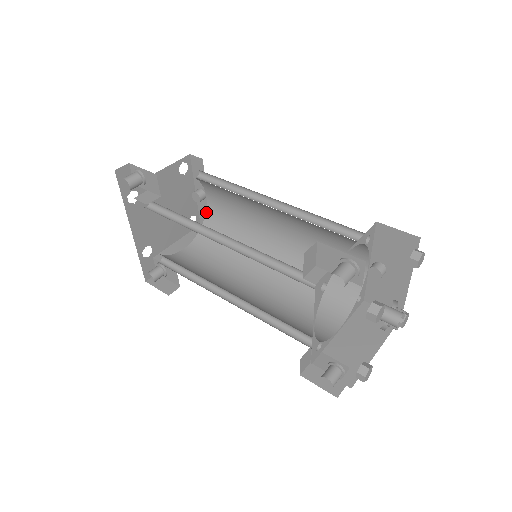
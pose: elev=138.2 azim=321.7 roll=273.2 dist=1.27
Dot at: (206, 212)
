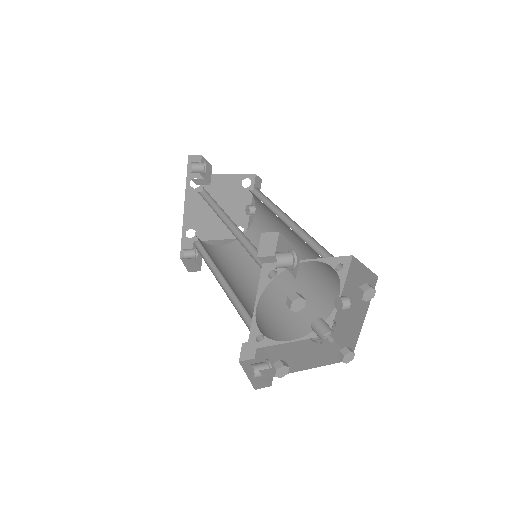
Dot at: (251, 225)
